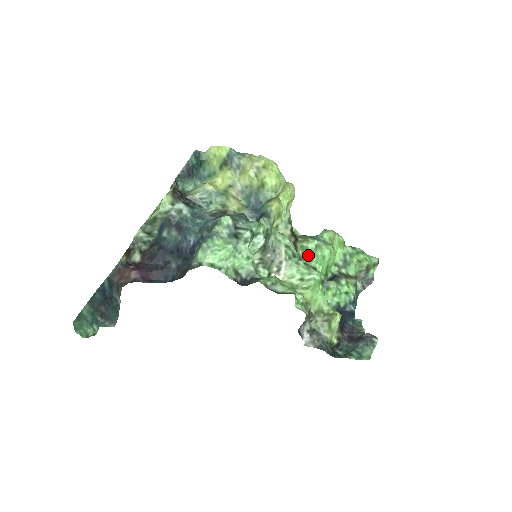
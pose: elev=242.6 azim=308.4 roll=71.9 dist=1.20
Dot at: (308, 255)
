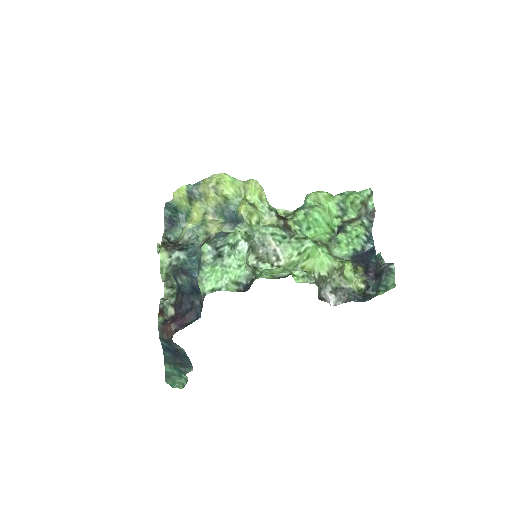
Dot at: (304, 226)
